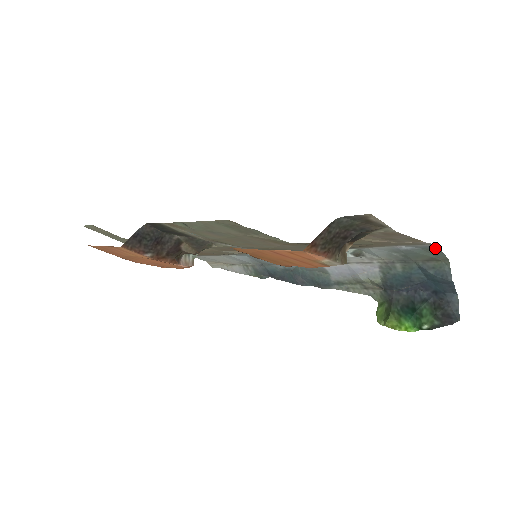
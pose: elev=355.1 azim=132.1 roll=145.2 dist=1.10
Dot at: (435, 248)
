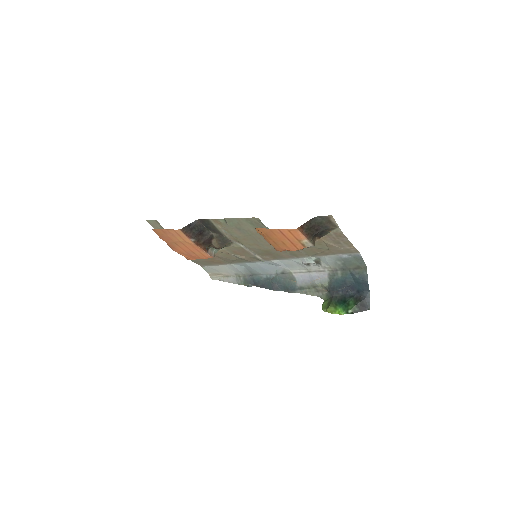
Dot at: (360, 257)
